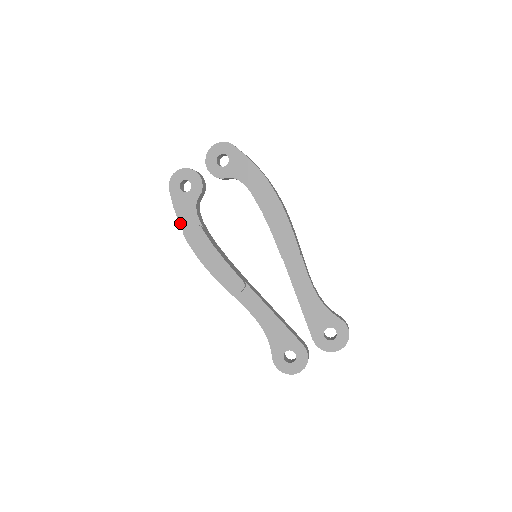
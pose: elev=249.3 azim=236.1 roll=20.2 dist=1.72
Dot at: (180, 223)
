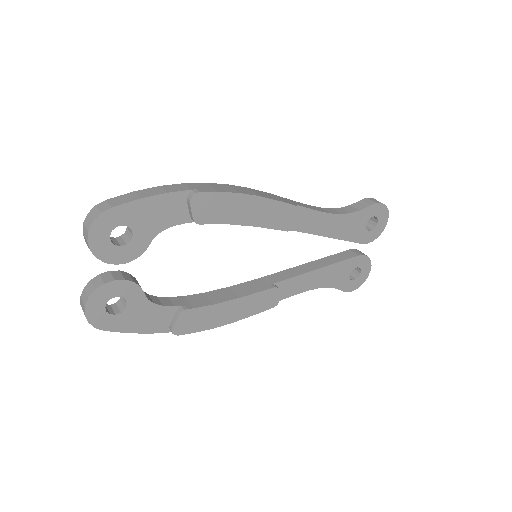
Dot at: (157, 332)
